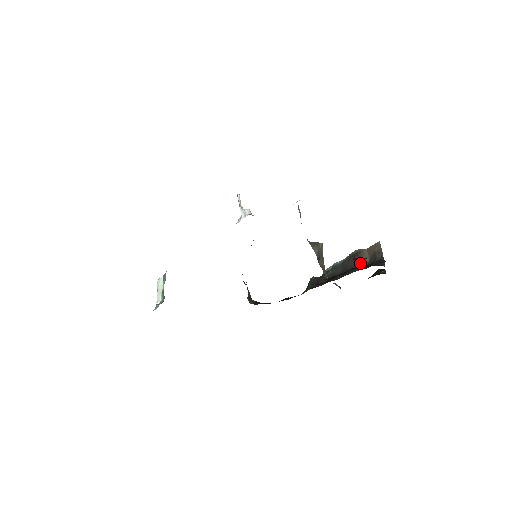
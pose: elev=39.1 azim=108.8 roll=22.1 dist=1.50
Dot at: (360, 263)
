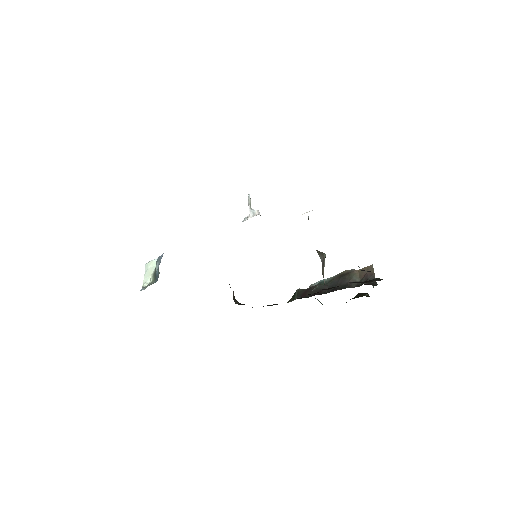
Dot at: occluded
